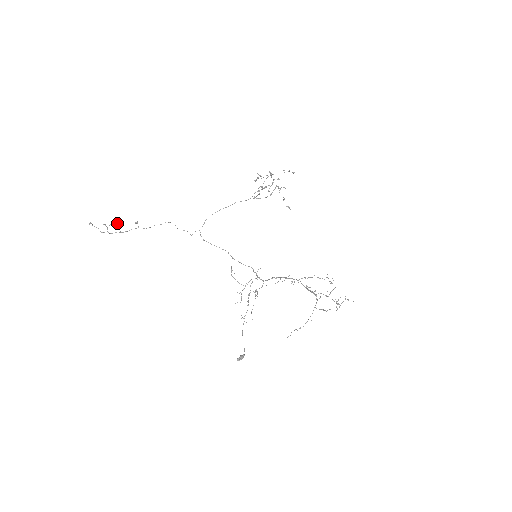
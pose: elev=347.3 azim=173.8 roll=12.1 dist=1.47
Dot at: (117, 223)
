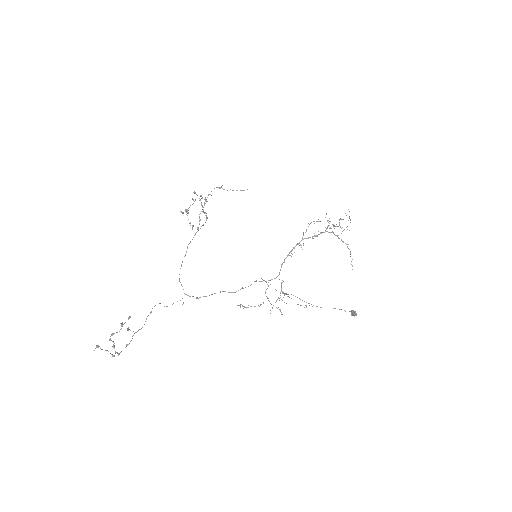
Dot at: (128, 317)
